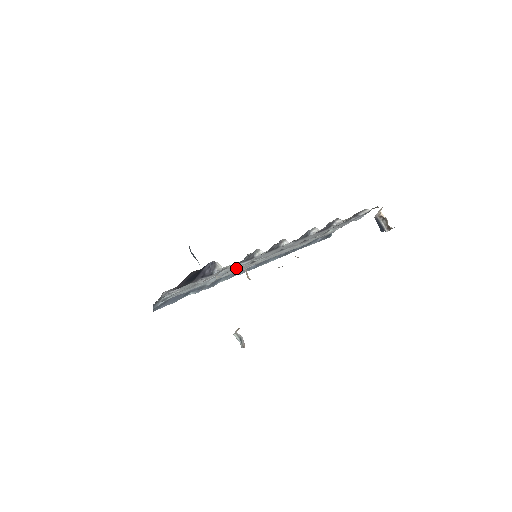
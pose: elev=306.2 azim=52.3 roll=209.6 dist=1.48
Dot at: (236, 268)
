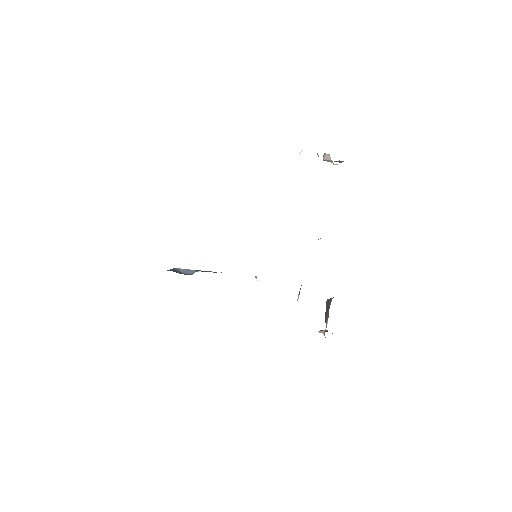
Dot at: occluded
